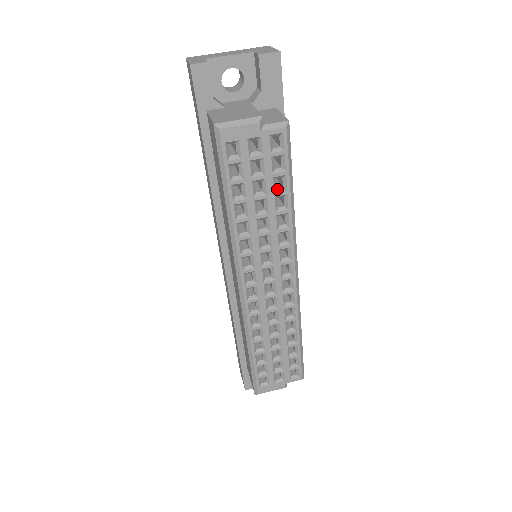
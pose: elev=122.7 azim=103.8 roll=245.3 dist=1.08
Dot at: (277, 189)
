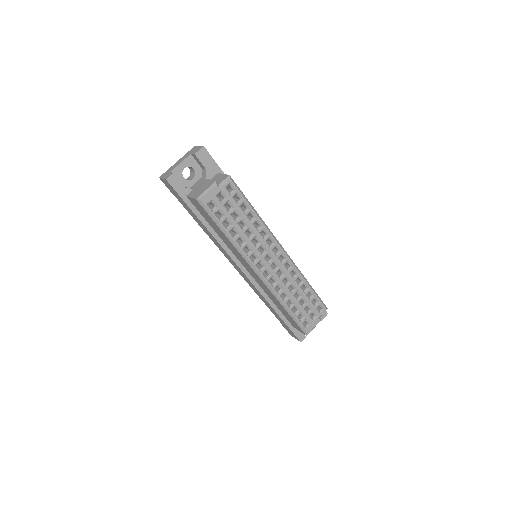
Dot at: (245, 211)
